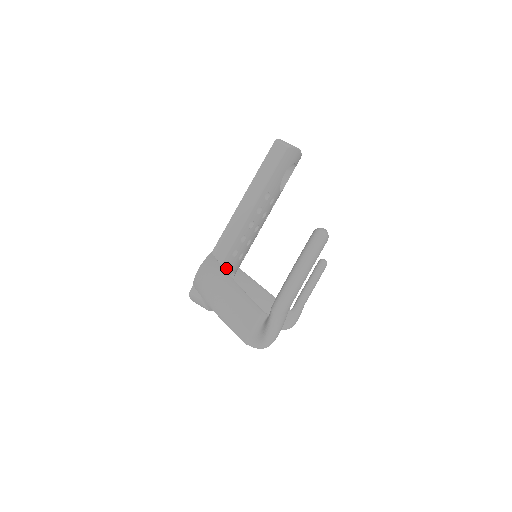
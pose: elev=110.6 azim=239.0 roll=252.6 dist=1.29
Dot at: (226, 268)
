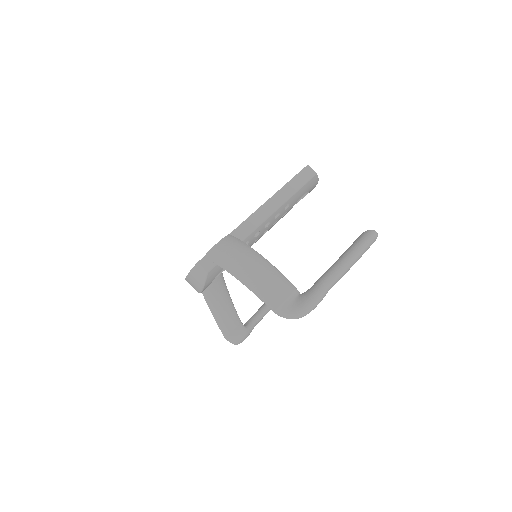
Dot at: occluded
